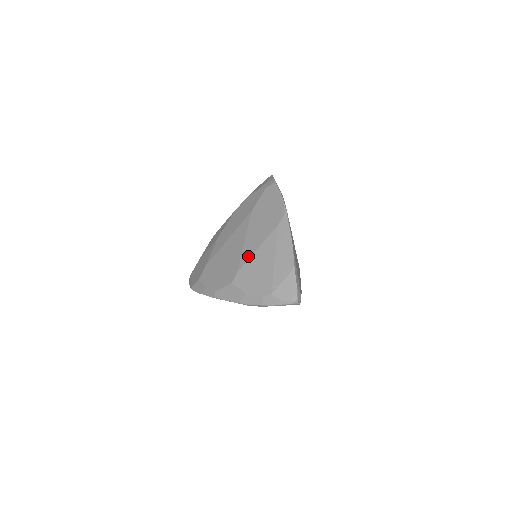
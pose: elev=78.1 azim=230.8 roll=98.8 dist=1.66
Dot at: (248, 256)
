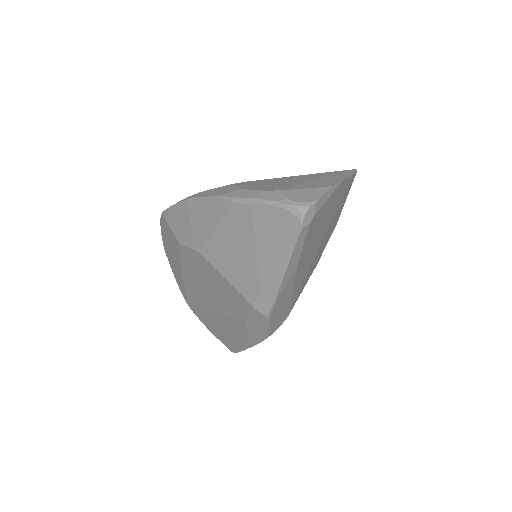
Dot at: (275, 178)
